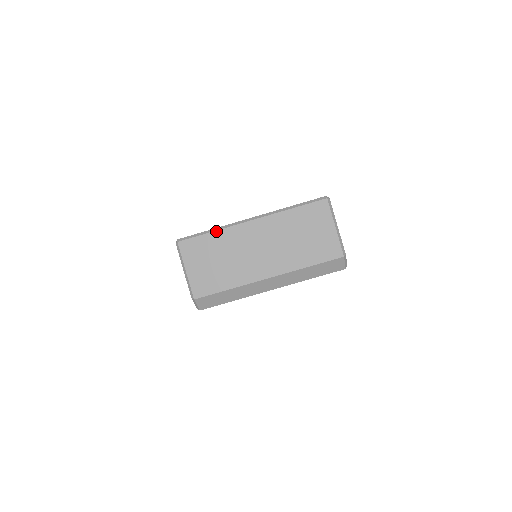
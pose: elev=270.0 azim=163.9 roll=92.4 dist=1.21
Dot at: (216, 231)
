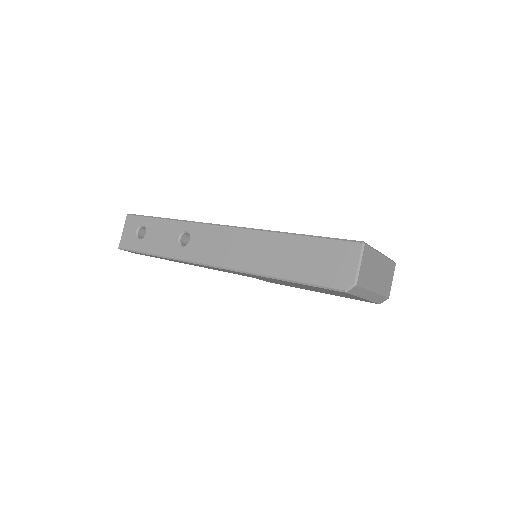
Dot at: (374, 250)
